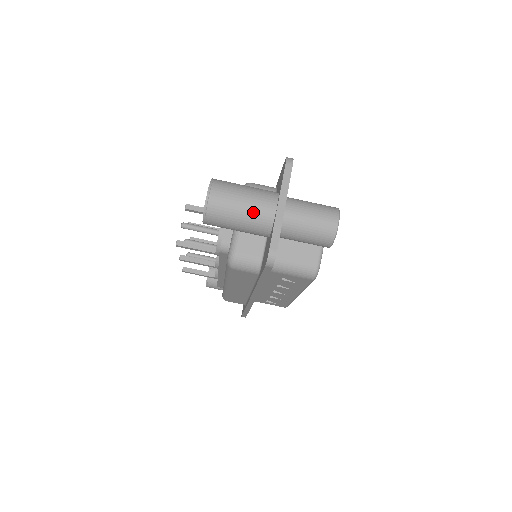
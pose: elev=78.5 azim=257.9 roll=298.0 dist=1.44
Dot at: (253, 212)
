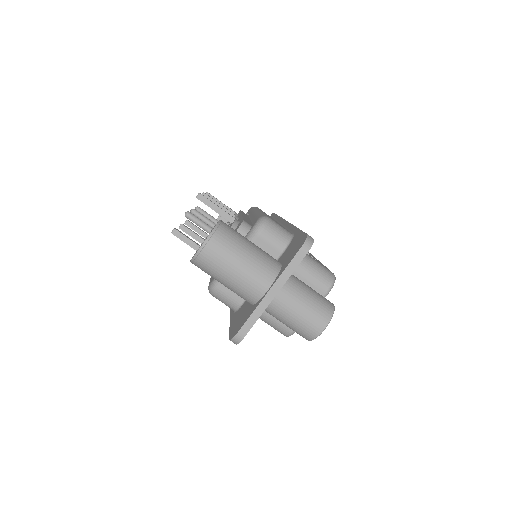
Dot at: (241, 284)
